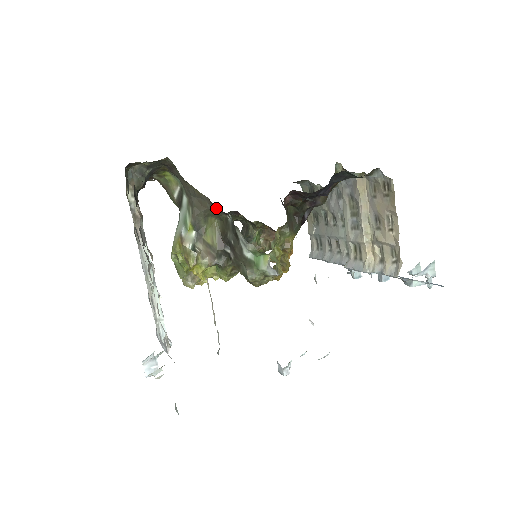
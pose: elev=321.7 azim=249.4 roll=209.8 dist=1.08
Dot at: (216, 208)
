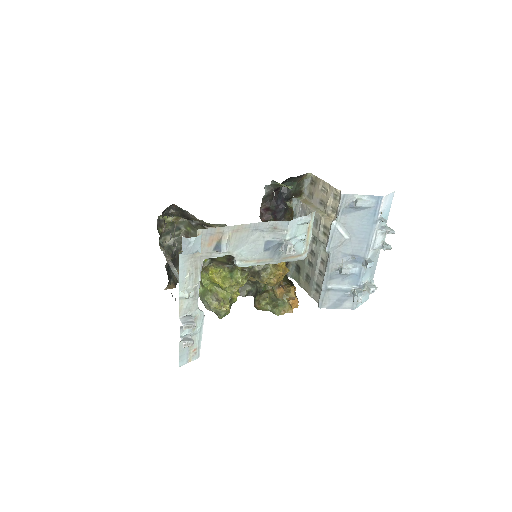
Dot at: occluded
